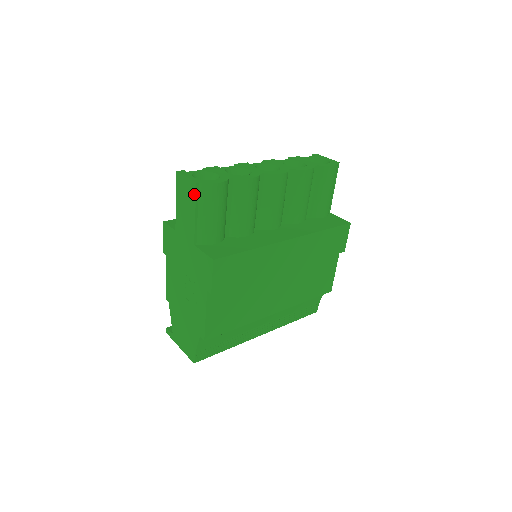
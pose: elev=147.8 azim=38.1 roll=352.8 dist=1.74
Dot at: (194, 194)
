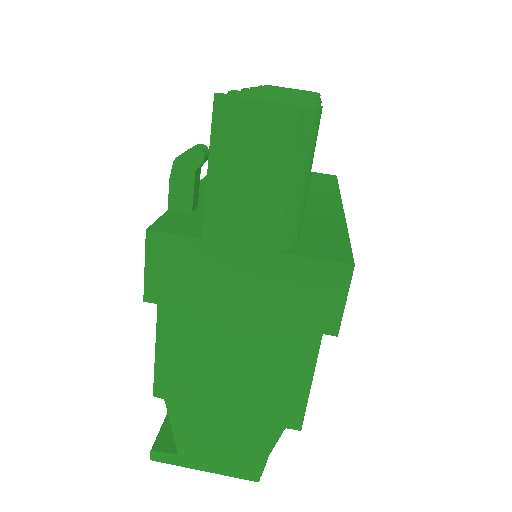
Dot at: (292, 136)
